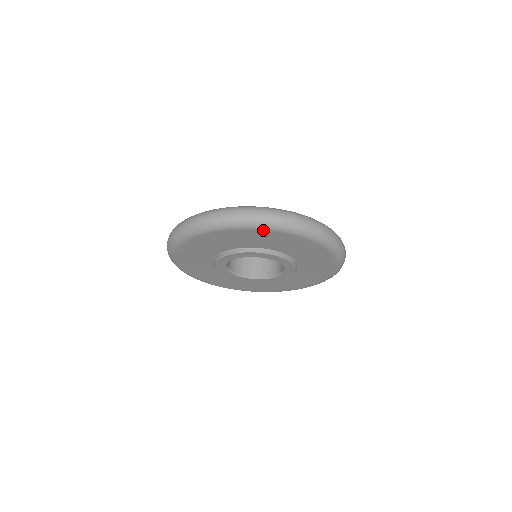
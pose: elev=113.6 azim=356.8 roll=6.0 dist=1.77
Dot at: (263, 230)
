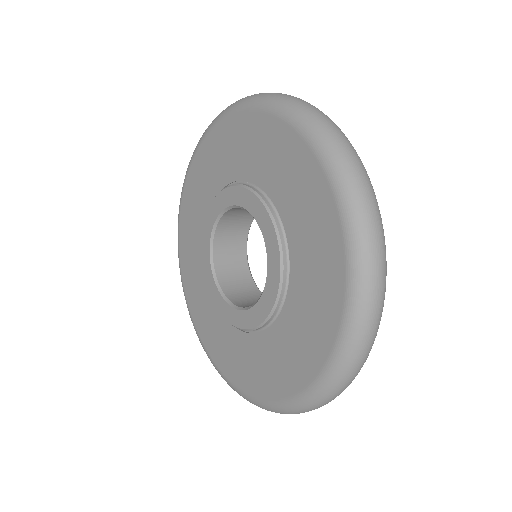
Dot at: (324, 173)
